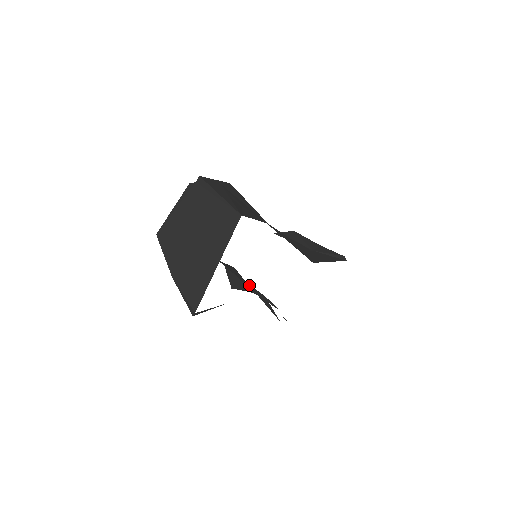
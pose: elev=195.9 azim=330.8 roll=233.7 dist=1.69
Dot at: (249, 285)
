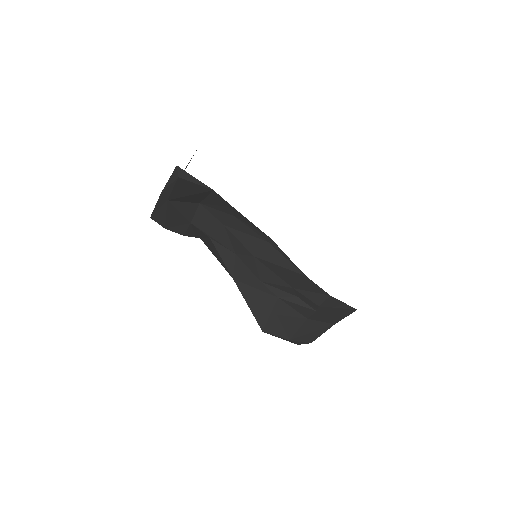
Dot at: (254, 256)
